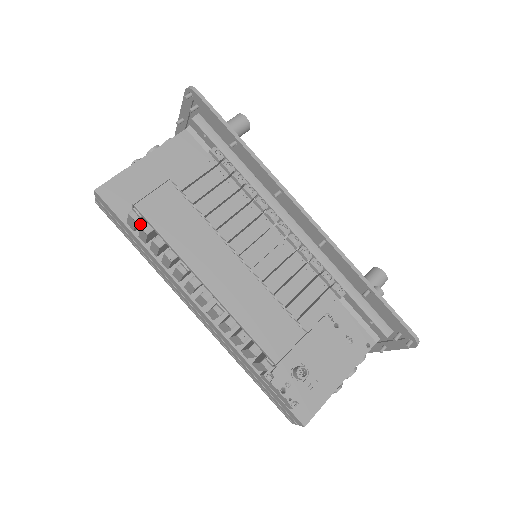
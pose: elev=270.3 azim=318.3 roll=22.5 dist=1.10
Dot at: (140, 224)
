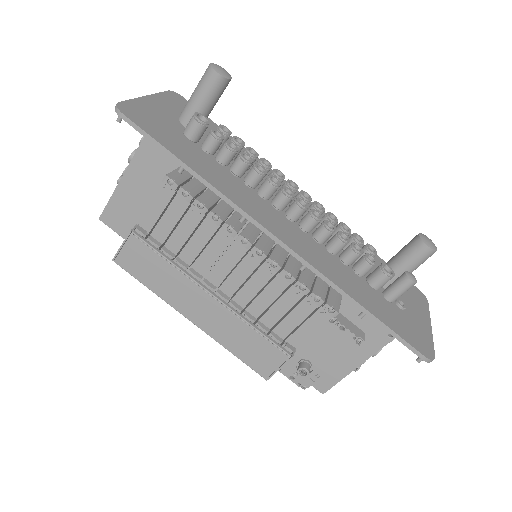
Dot at: occluded
